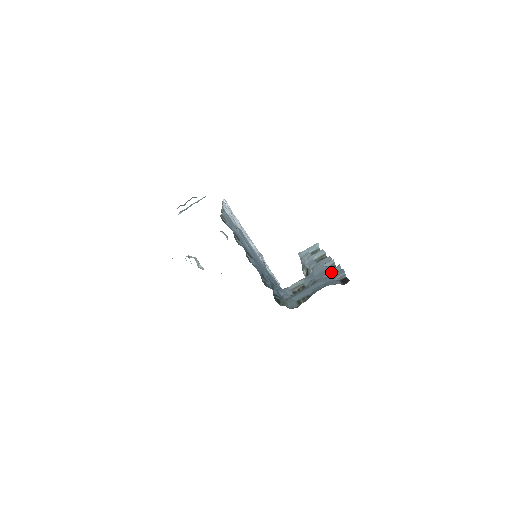
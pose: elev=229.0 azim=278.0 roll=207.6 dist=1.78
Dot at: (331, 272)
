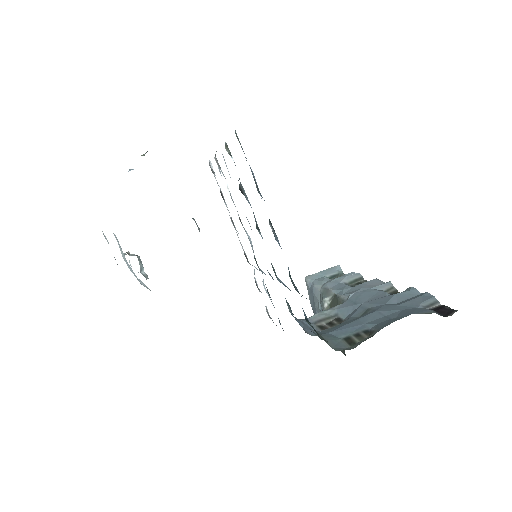
Dot at: (400, 297)
